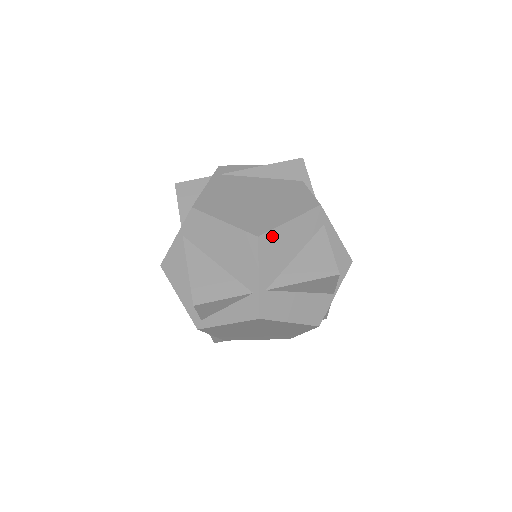
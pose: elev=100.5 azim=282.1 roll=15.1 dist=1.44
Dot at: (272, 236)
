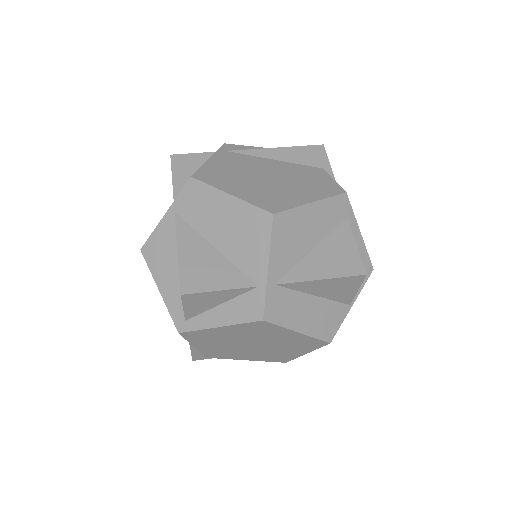
Dot at: (289, 217)
